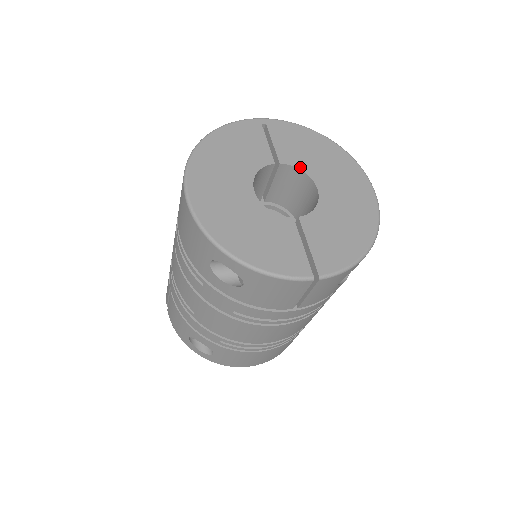
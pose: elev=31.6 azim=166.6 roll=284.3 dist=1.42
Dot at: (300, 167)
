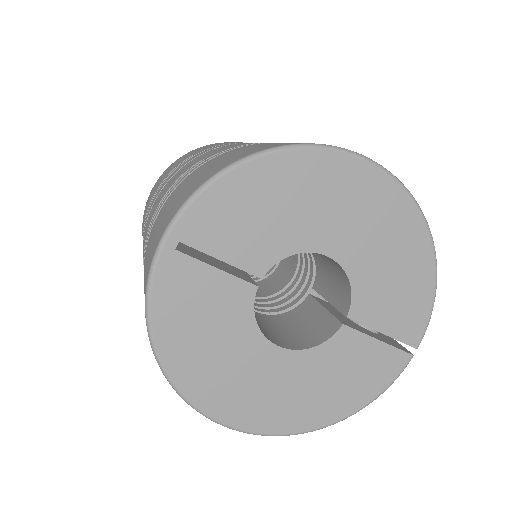
Dot at: (285, 253)
